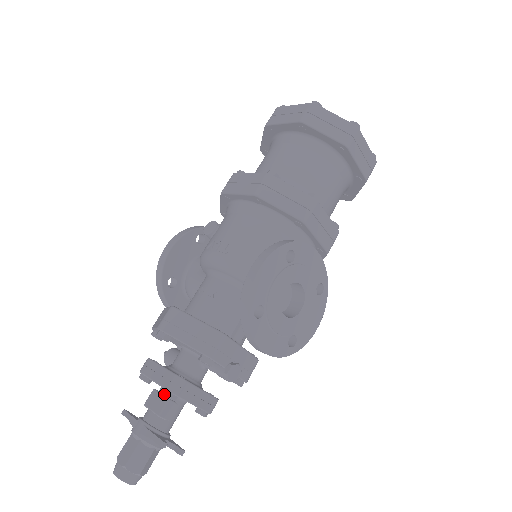
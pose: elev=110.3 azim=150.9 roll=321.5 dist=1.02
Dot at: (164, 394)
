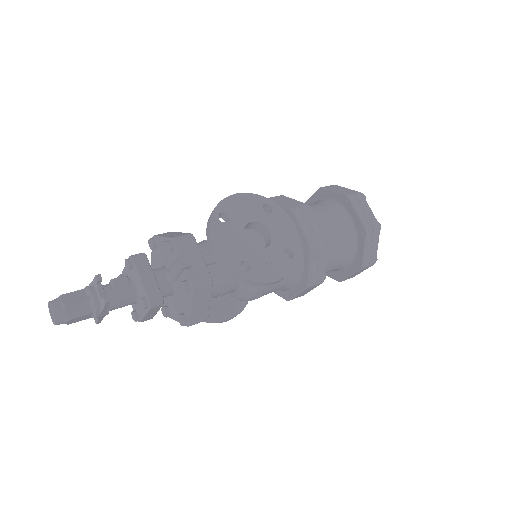
Dot at: (126, 260)
